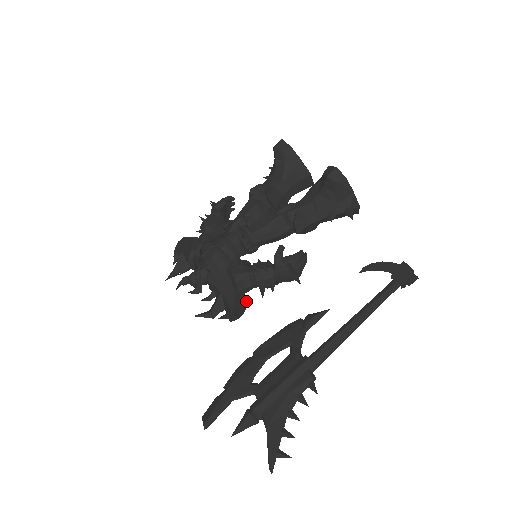
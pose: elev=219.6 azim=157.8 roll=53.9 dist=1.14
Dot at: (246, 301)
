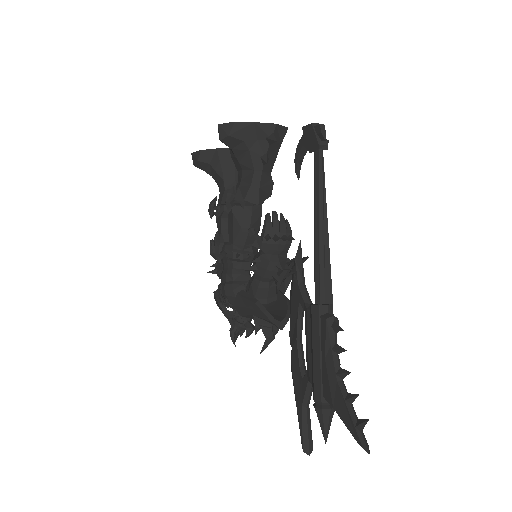
Dot at: (285, 298)
